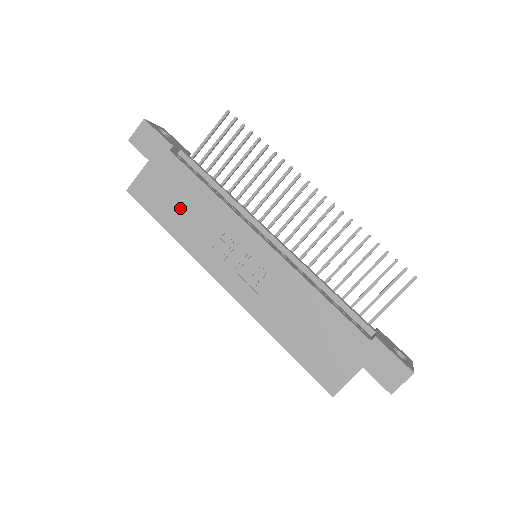
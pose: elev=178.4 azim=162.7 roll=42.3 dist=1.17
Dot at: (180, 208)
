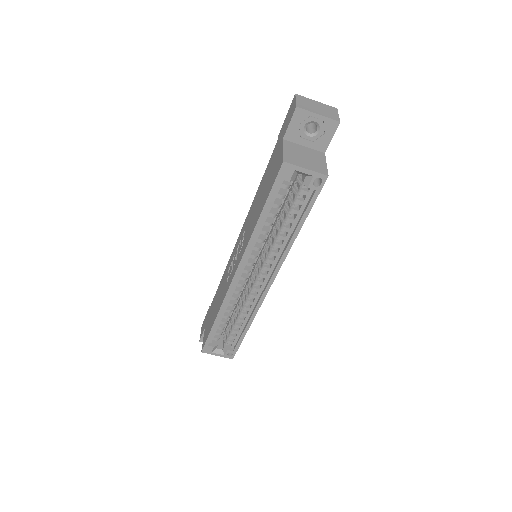
Dot at: (215, 307)
